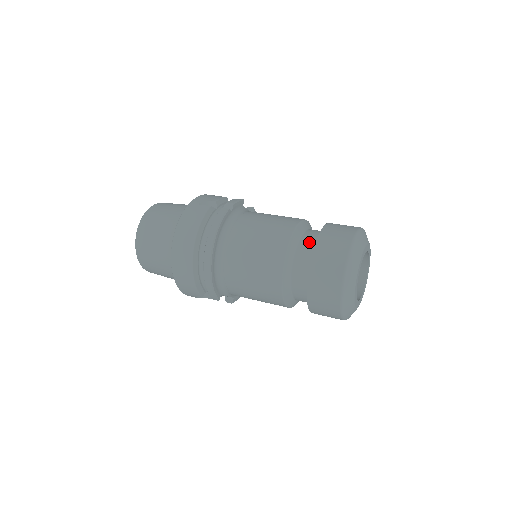
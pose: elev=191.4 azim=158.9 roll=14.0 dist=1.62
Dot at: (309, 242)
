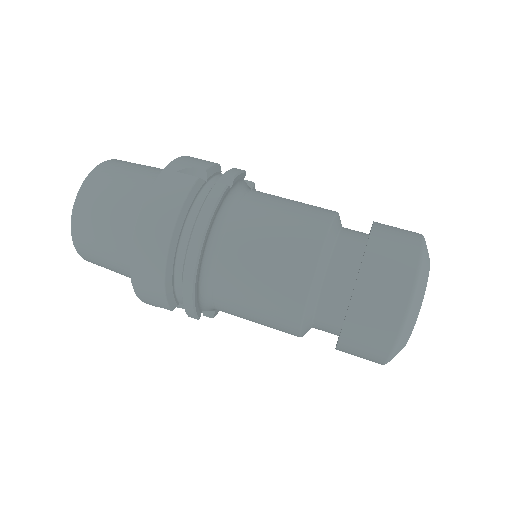
Dot at: (349, 250)
